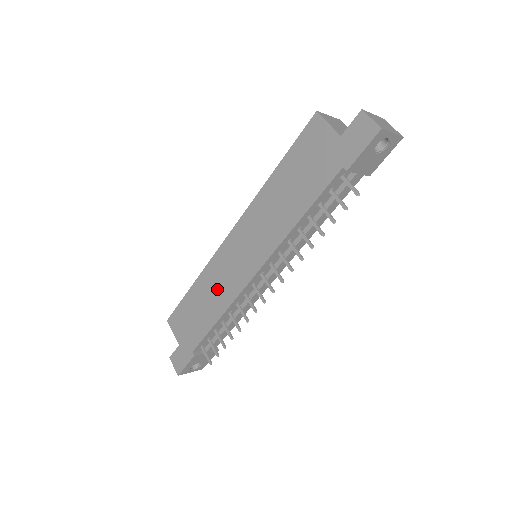
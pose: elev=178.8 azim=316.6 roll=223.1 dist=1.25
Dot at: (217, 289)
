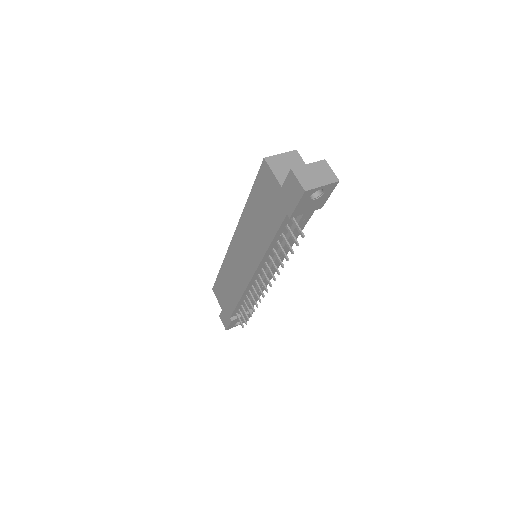
Dot at: (234, 279)
